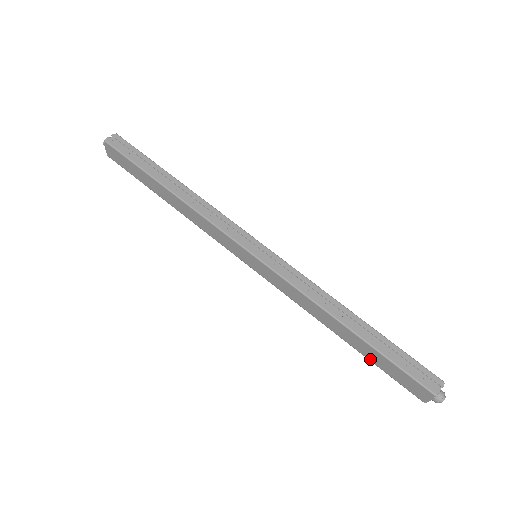
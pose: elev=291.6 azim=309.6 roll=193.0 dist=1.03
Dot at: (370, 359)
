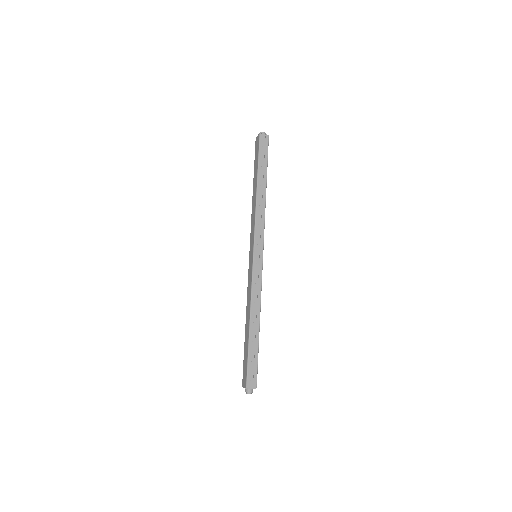
Dot at: (245, 347)
